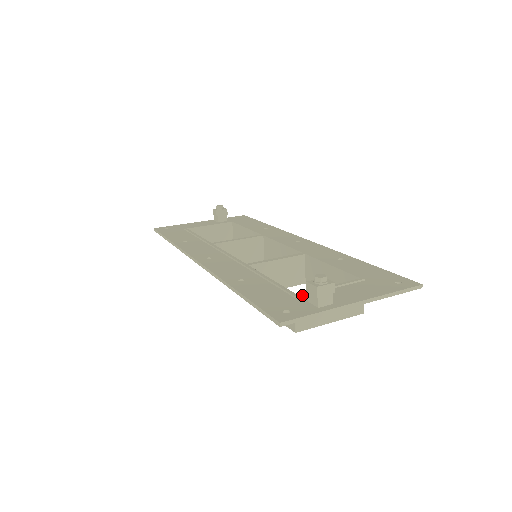
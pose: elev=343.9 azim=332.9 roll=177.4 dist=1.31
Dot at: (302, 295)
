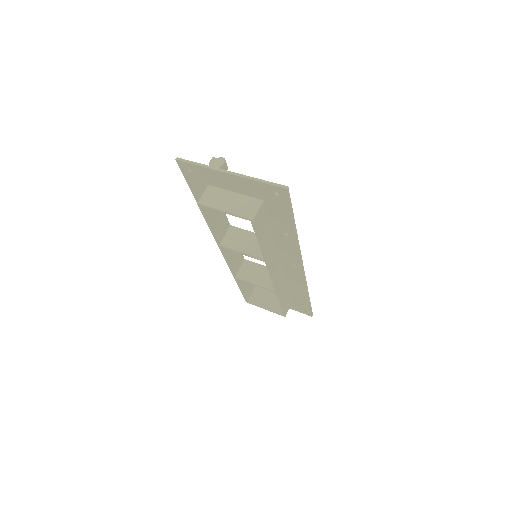
Dot at: (215, 184)
